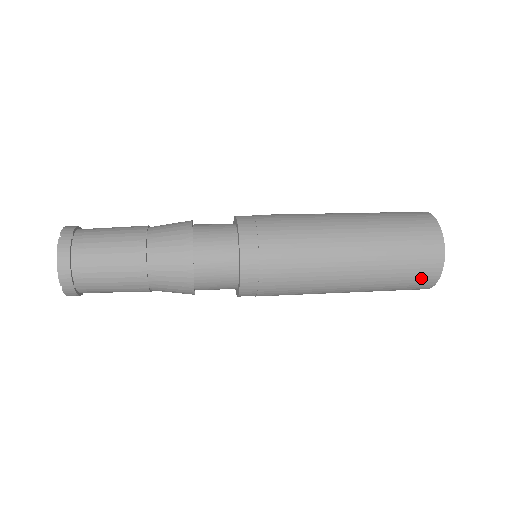
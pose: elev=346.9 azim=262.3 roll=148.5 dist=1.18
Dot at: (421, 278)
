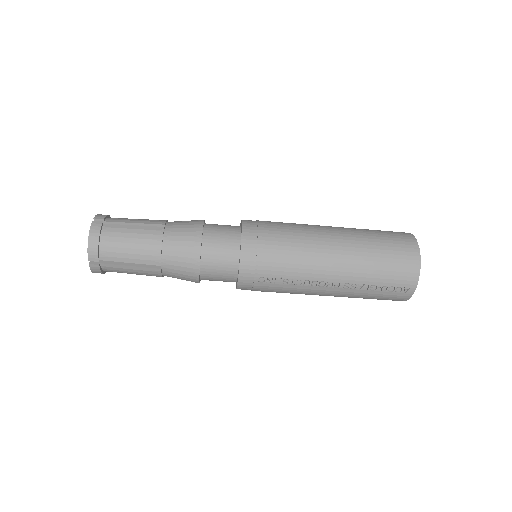
Dot at: (399, 238)
